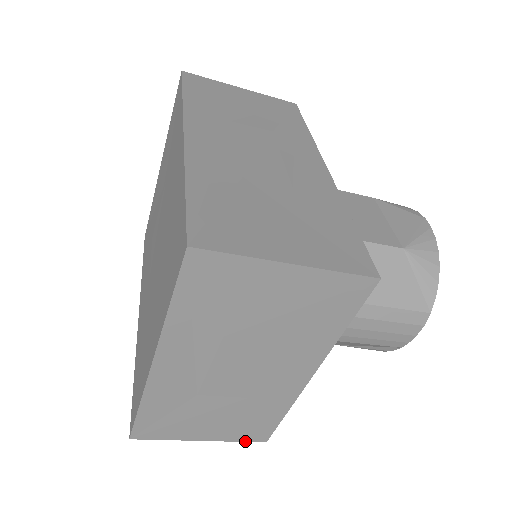
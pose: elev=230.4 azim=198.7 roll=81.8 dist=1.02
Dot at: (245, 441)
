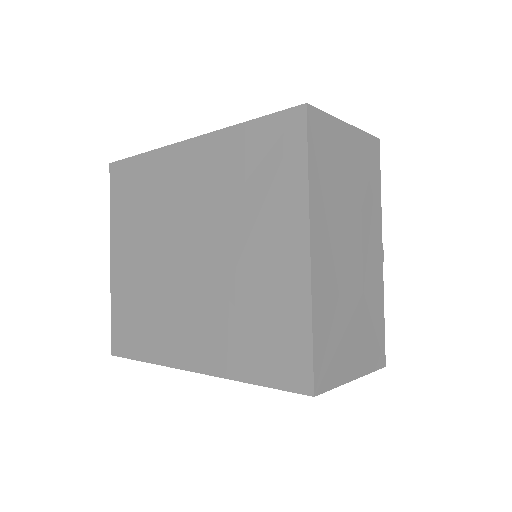
Dot at: (375, 370)
